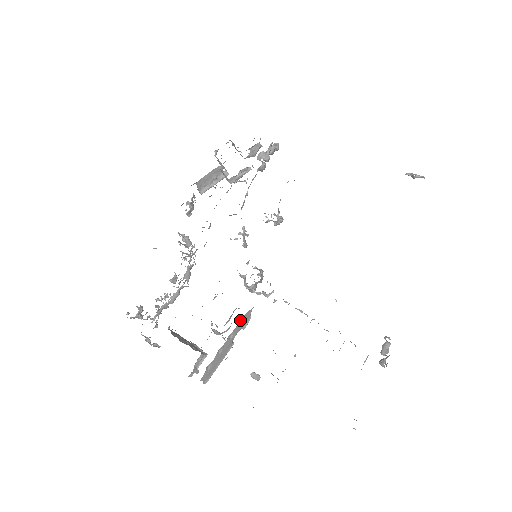
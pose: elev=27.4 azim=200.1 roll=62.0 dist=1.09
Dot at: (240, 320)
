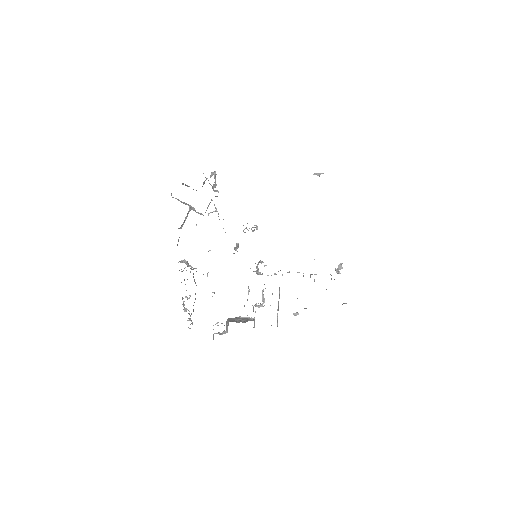
Dot at: occluded
